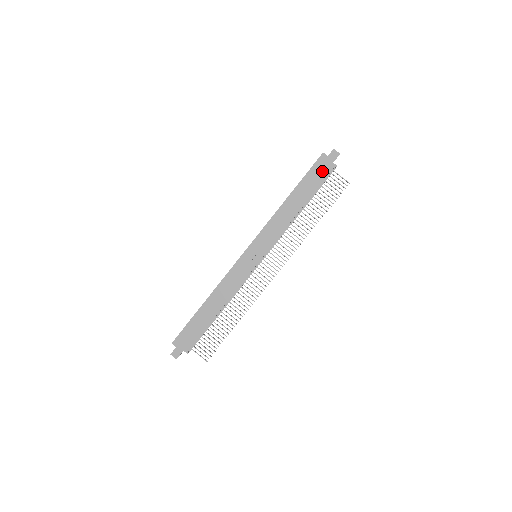
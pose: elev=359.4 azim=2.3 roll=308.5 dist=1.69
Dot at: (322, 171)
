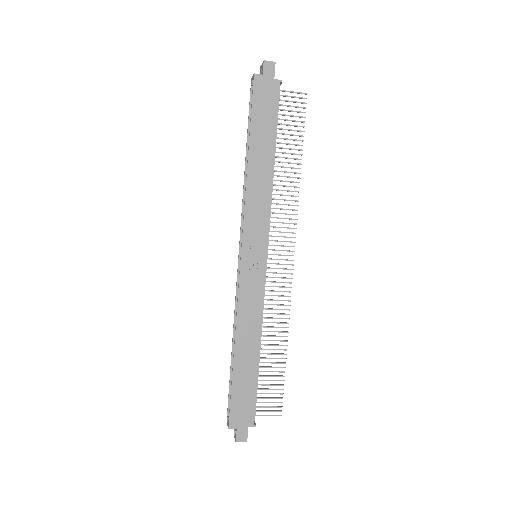
Dot at: (268, 98)
